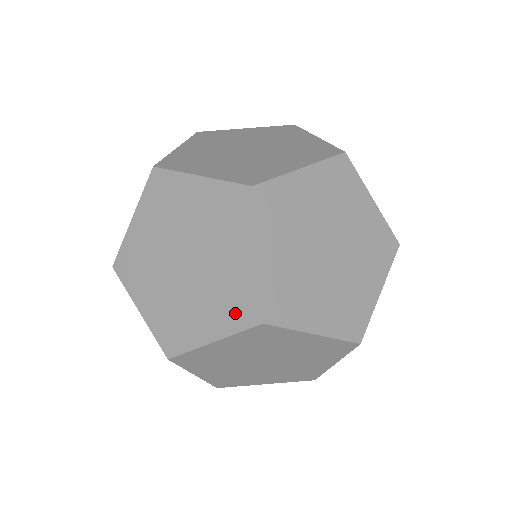
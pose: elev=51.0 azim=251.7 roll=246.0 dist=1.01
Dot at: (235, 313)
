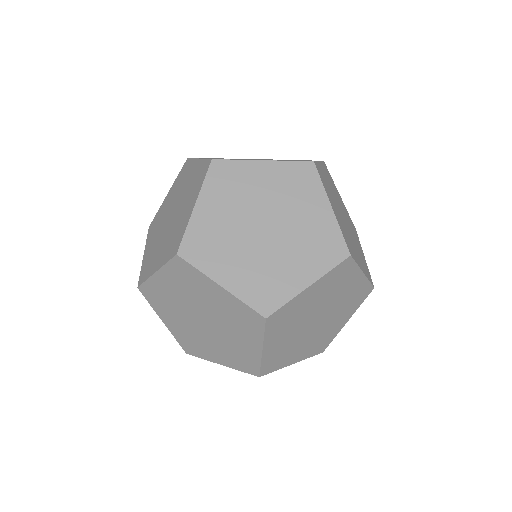
Dot at: (199, 181)
